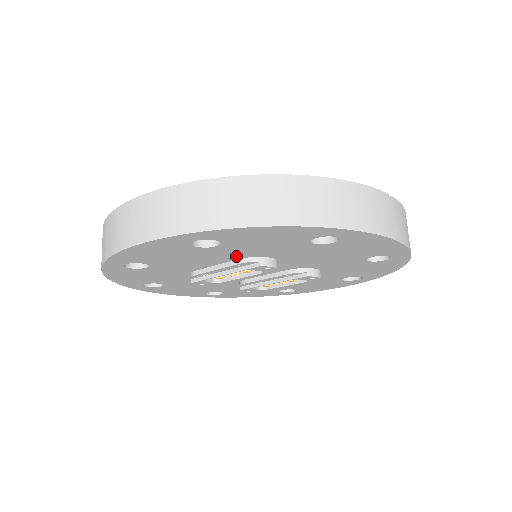
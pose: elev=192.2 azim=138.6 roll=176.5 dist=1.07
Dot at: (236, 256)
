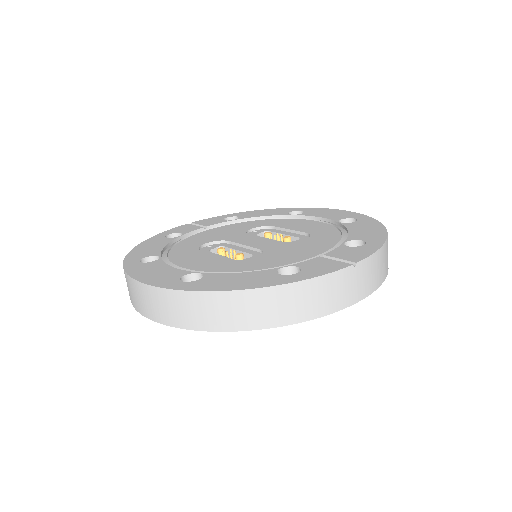
Dot at: occluded
